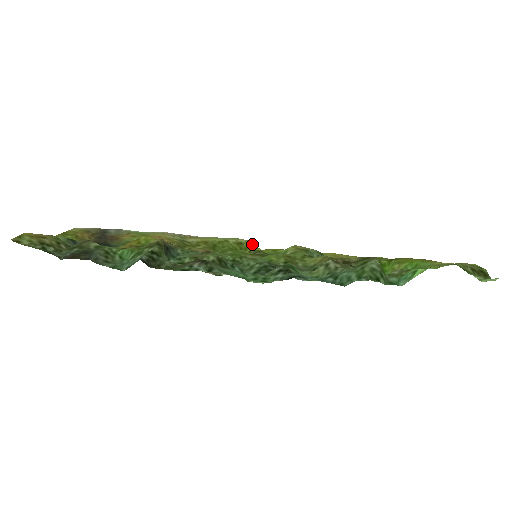
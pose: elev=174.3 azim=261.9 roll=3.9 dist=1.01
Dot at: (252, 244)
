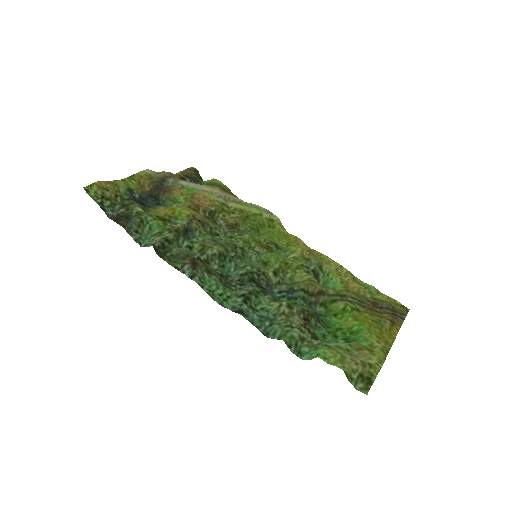
Dot at: occluded
